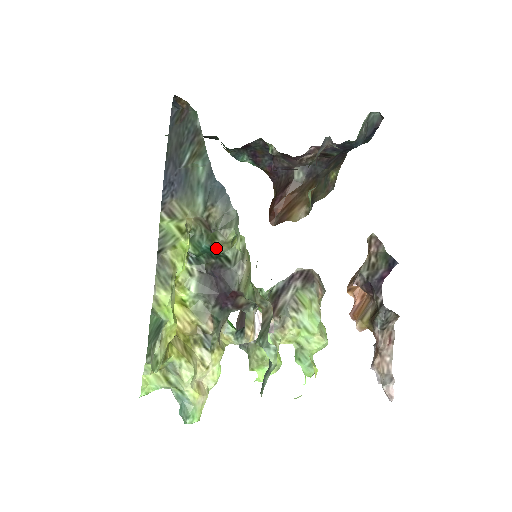
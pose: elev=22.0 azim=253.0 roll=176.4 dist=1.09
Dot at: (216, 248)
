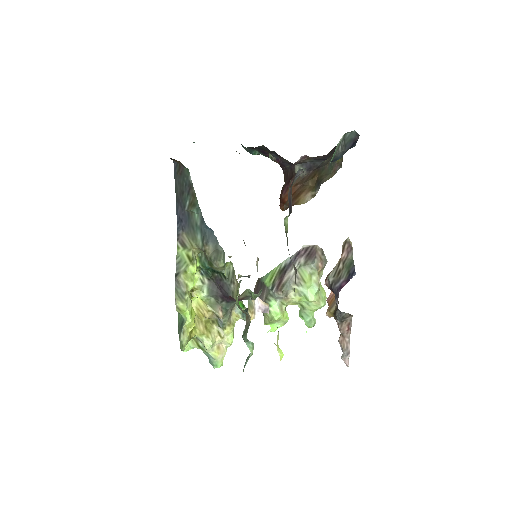
Dot at: (215, 269)
